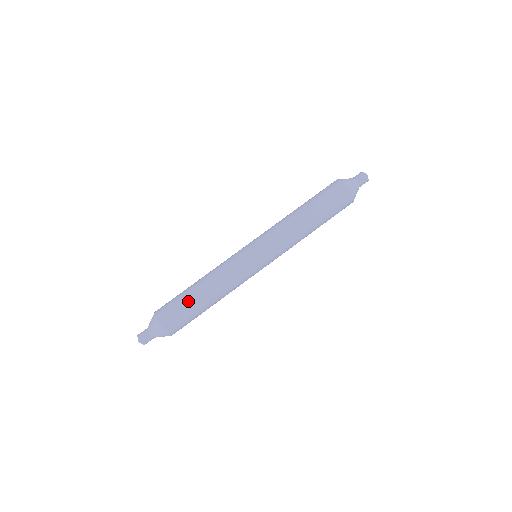
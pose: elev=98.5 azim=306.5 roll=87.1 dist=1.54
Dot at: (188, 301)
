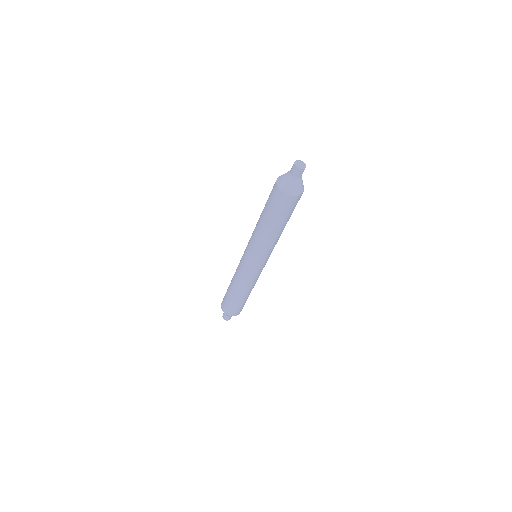
Dot at: (228, 297)
